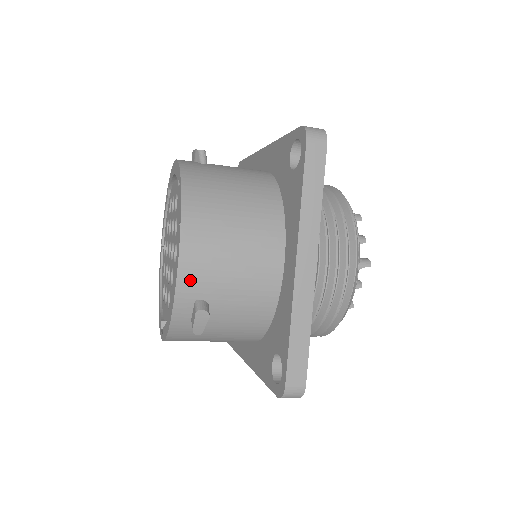
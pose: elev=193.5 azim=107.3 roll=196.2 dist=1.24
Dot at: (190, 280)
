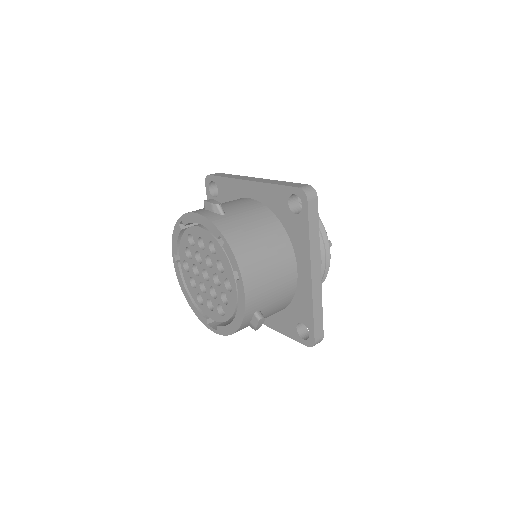
Dot at: (252, 304)
